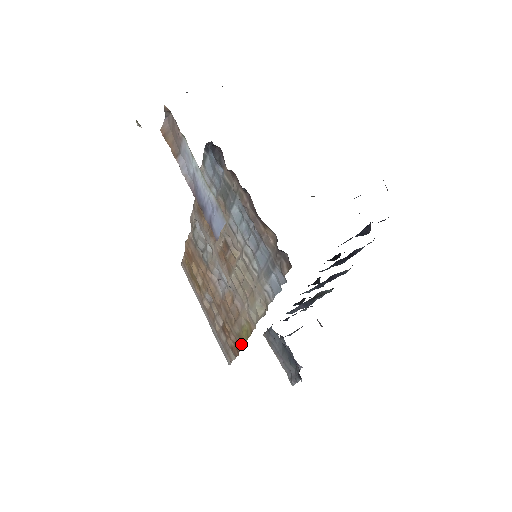
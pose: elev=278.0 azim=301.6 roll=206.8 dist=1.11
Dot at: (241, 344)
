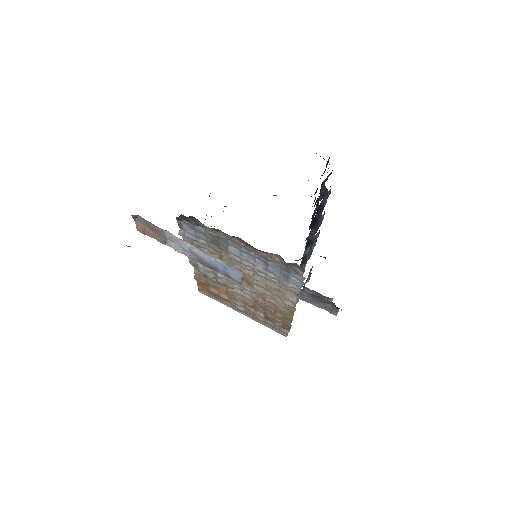
Dot at: (289, 322)
